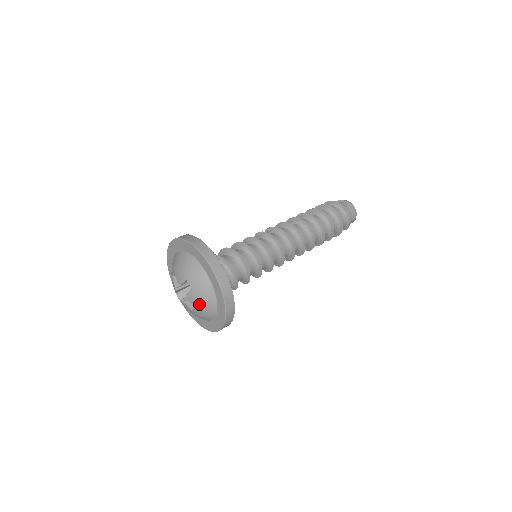
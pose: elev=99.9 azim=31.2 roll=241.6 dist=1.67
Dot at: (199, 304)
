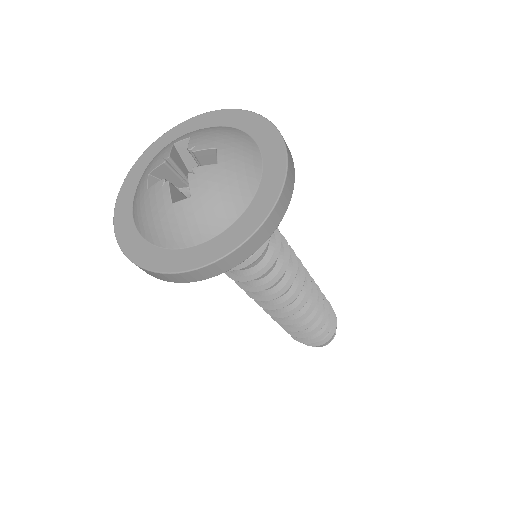
Dot at: (207, 194)
